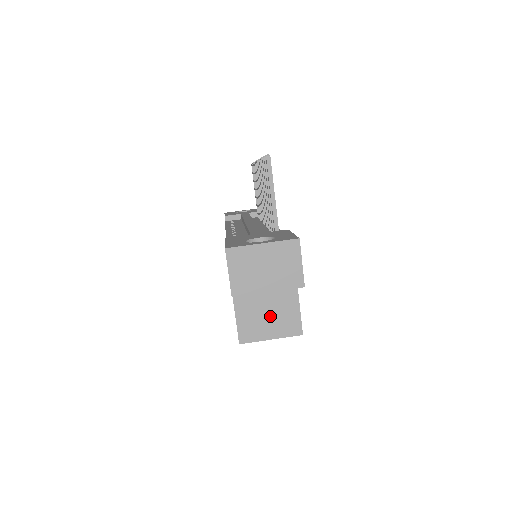
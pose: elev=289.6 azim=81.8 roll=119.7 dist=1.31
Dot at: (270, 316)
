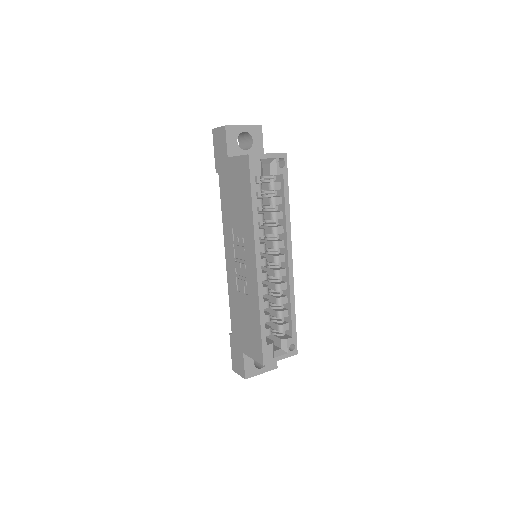
Dot at: occluded
